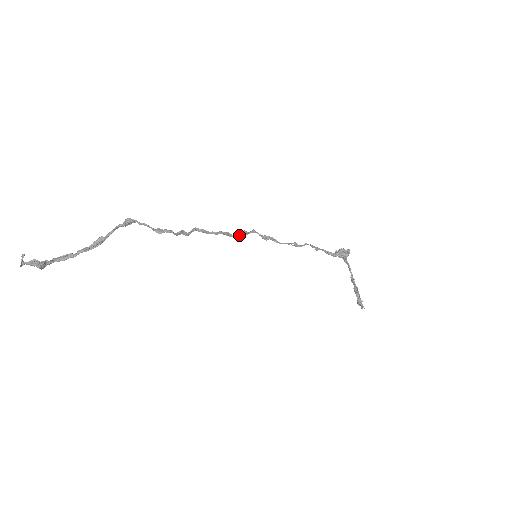
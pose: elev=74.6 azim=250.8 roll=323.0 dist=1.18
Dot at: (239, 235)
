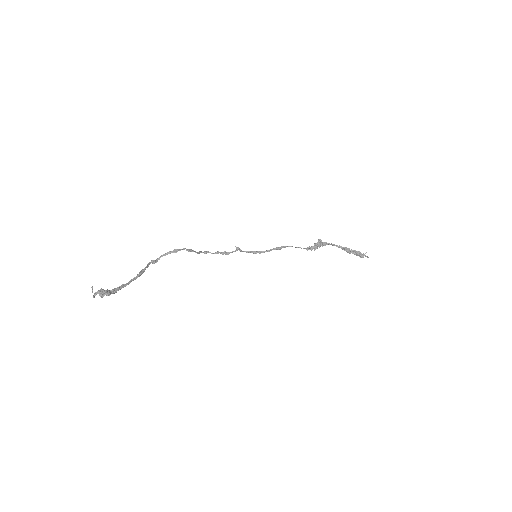
Dot at: (234, 251)
